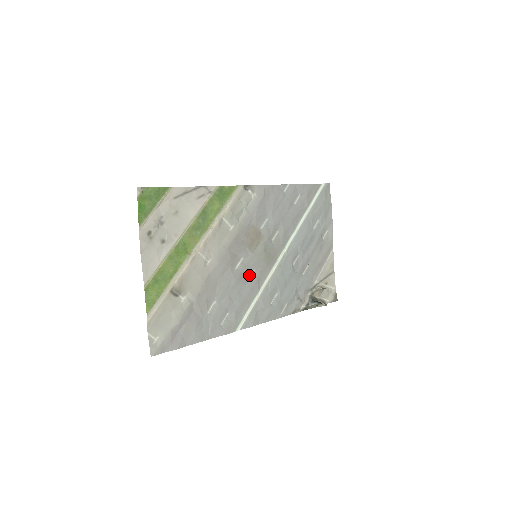
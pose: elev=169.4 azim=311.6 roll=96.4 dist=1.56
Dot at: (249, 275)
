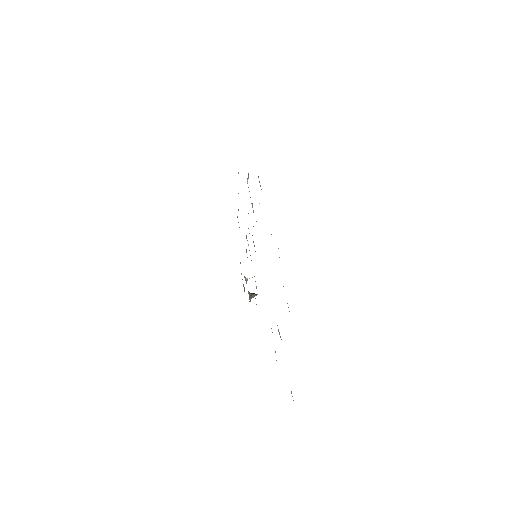
Dot at: occluded
